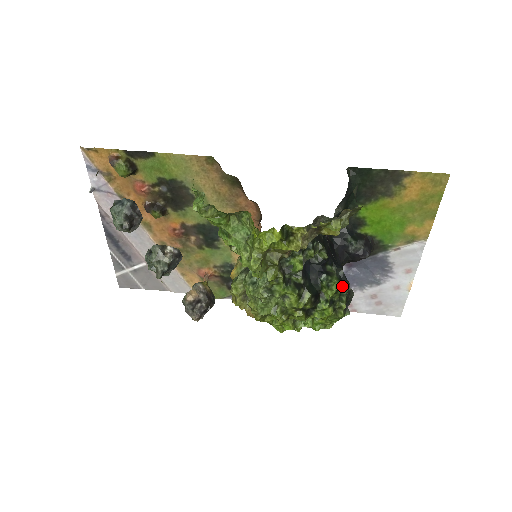
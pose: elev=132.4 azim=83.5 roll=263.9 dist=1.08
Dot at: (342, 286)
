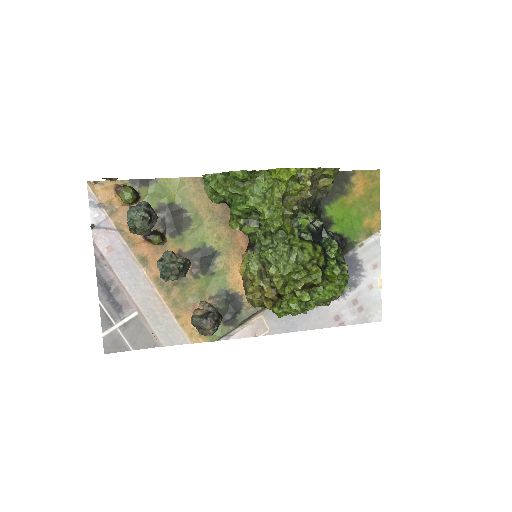
Dot at: (340, 249)
